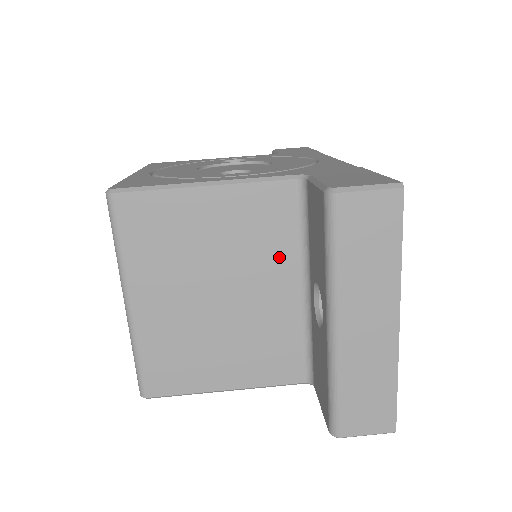
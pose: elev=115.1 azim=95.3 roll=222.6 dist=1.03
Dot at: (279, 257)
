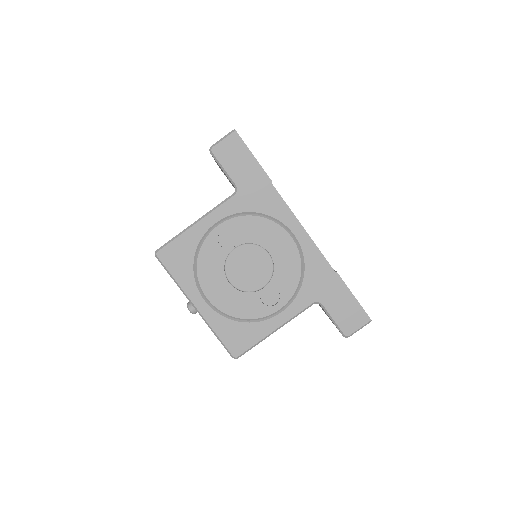
Dot at: occluded
